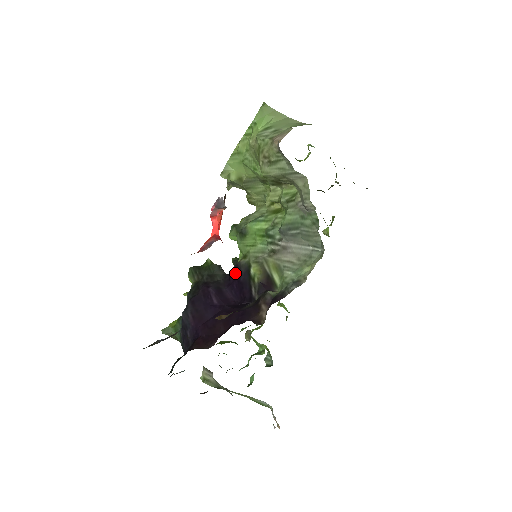
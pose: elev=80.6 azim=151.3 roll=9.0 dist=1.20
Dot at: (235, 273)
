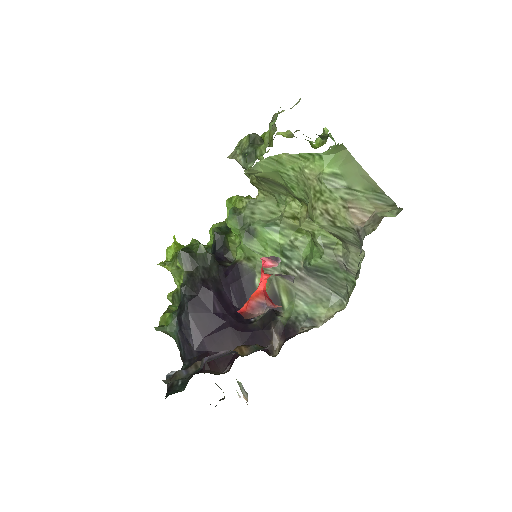
Dot at: (235, 274)
